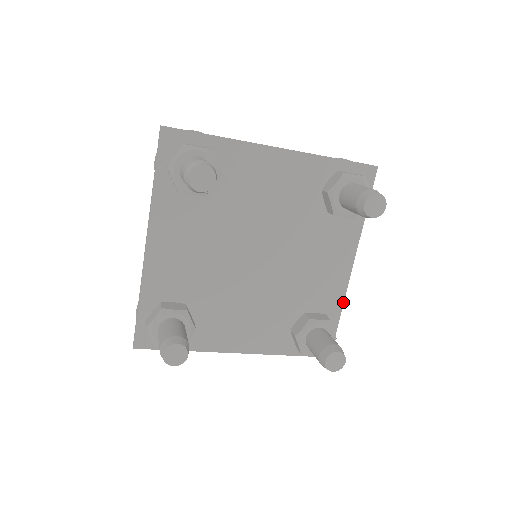
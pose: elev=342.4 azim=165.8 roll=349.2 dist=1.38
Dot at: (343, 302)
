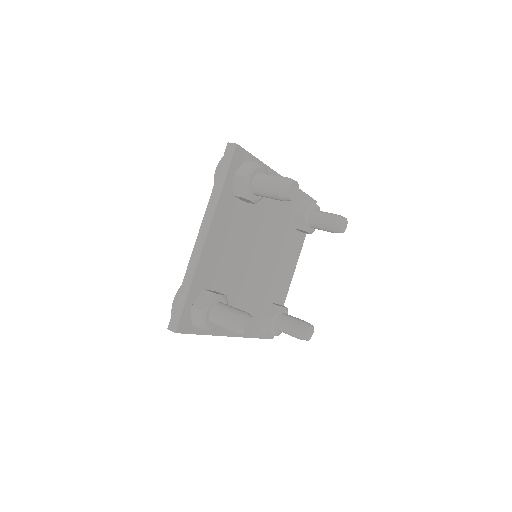
Dot at: (286, 296)
